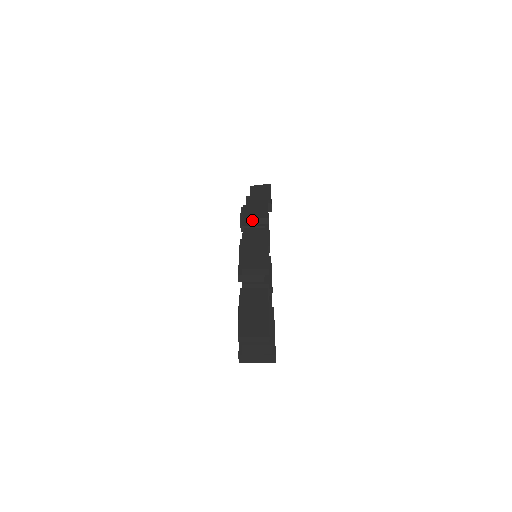
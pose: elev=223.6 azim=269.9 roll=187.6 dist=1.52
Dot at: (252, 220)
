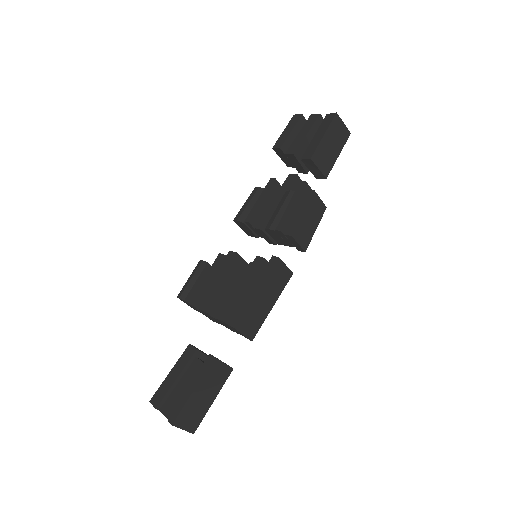
Dot at: (293, 240)
